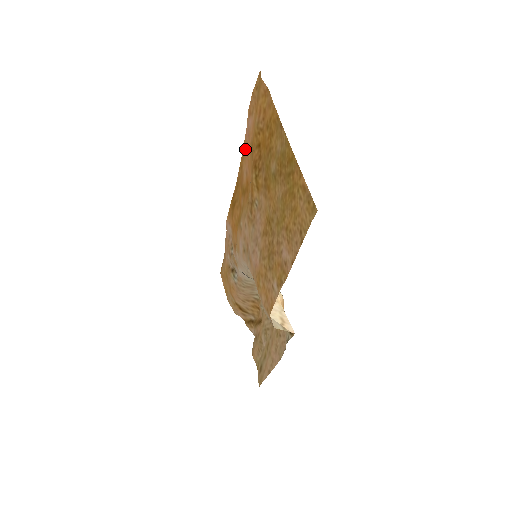
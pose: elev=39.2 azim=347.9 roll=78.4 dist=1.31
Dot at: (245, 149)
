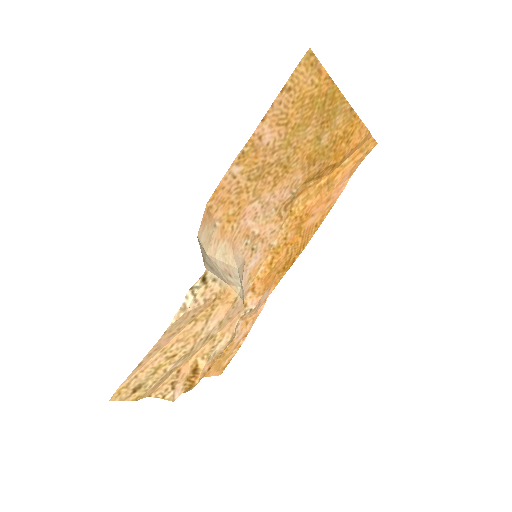
Dot at: (329, 206)
